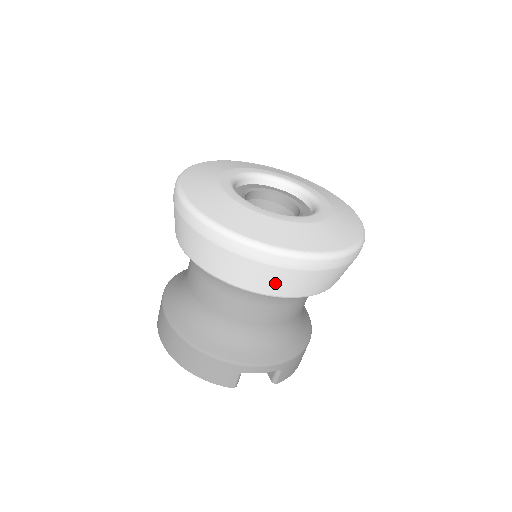
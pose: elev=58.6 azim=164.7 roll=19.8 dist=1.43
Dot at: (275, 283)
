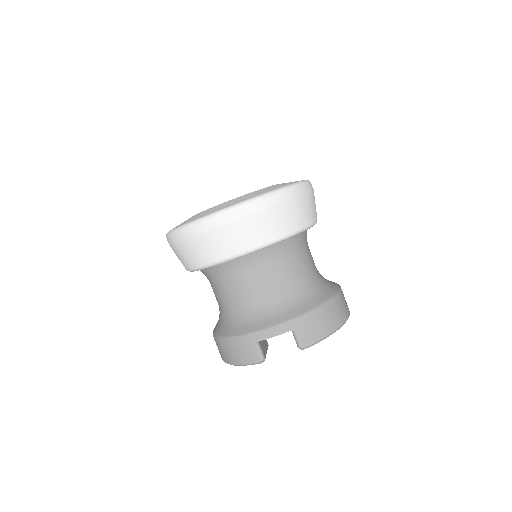
Dot at: (217, 246)
